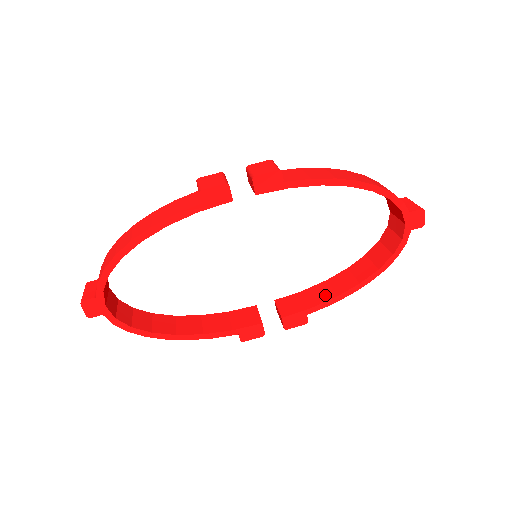
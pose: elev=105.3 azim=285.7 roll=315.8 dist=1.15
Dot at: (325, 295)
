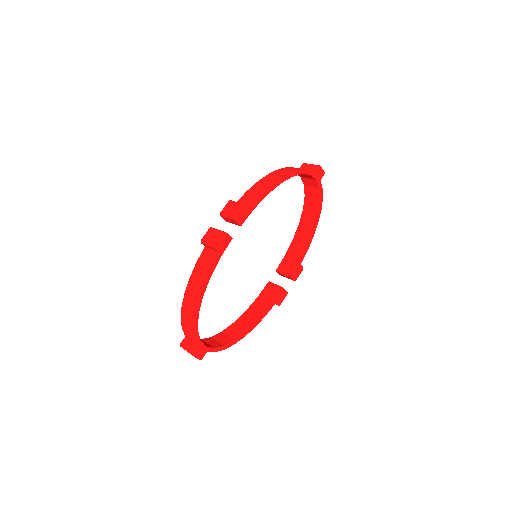
Dot at: (301, 247)
